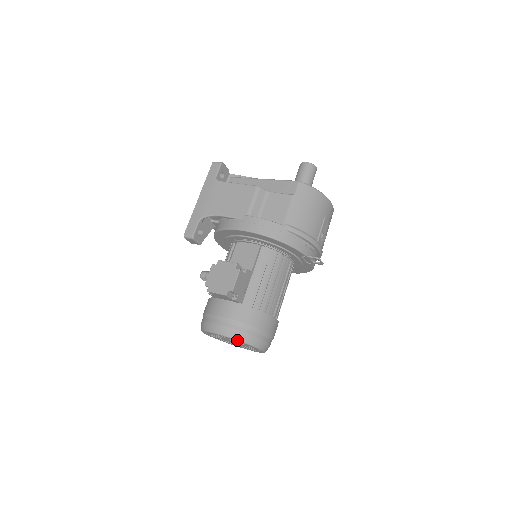
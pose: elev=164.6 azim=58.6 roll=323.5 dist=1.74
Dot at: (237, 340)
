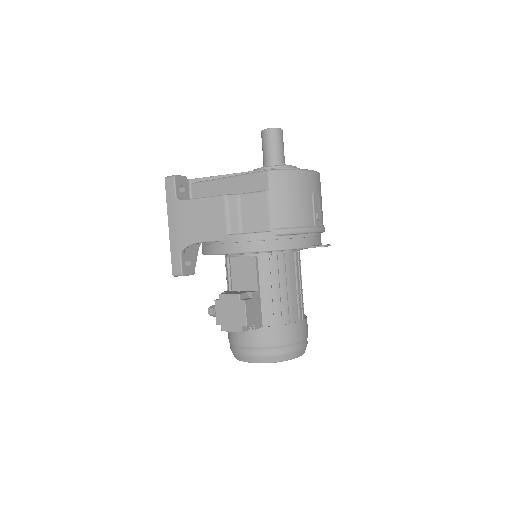
Dot at: occluded
